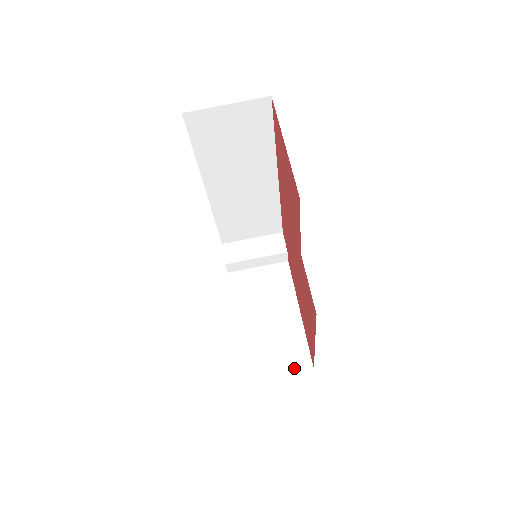
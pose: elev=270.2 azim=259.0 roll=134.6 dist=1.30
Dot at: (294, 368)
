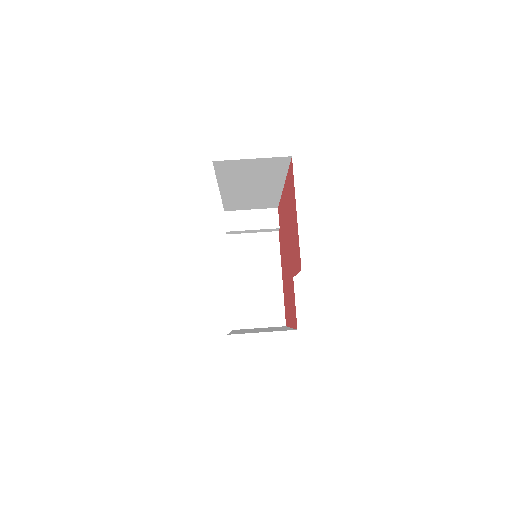
Dot at: (271, 324)
